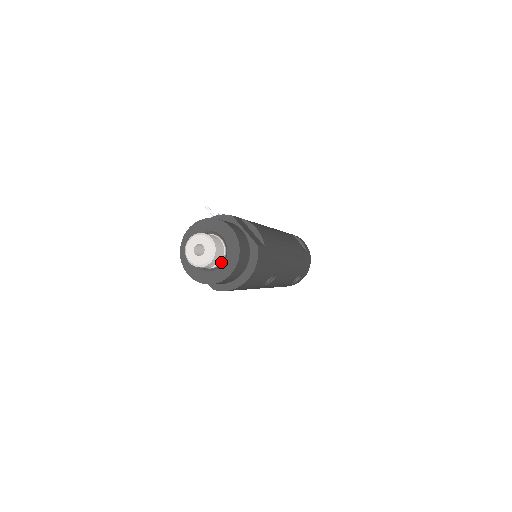
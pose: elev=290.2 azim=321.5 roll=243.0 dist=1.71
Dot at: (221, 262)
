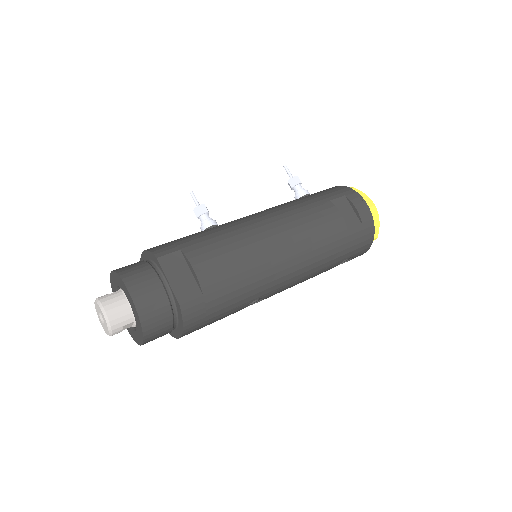
Dot at: occluded
